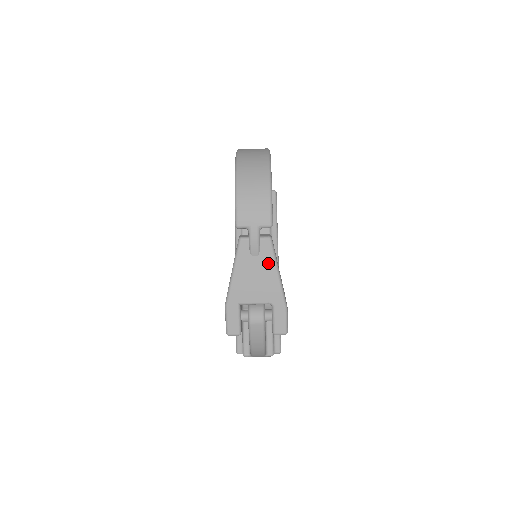
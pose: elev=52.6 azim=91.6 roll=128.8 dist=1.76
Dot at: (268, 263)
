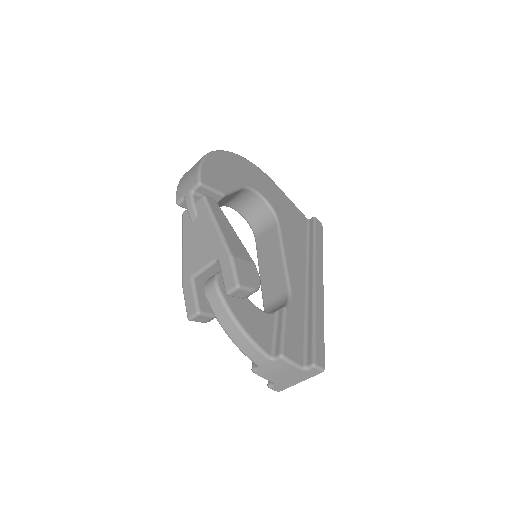
Dot at: (205, 219)
